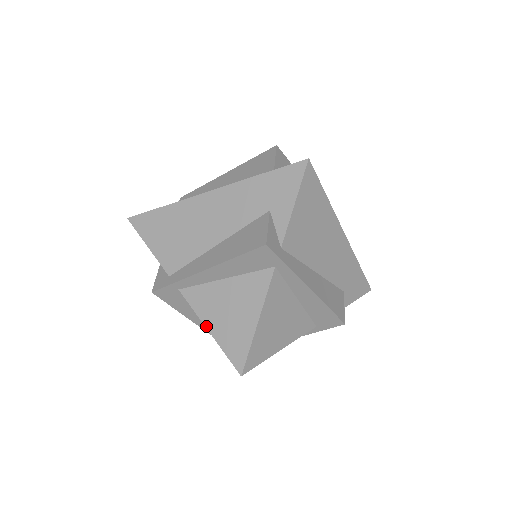
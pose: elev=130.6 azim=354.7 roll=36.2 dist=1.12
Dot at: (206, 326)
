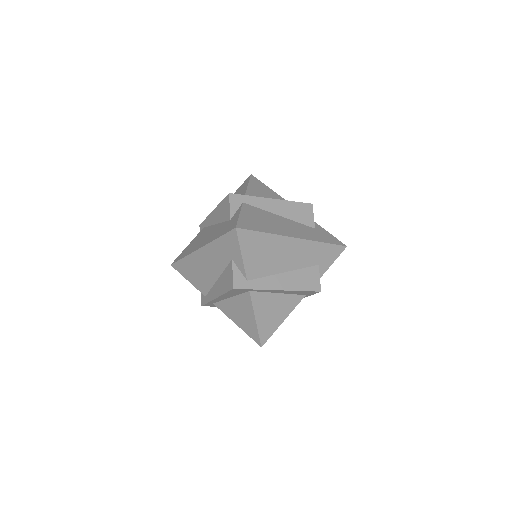
Dot at: (234, 322)
